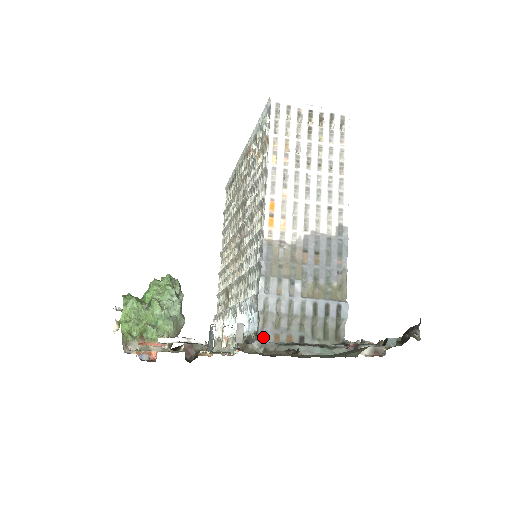
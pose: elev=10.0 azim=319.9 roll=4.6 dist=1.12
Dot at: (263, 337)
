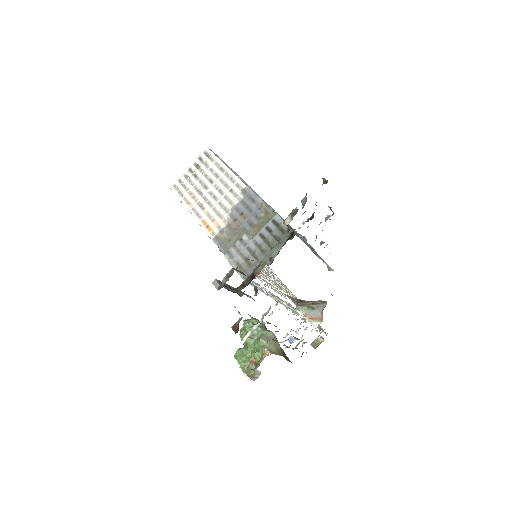
Dot at: occluded
